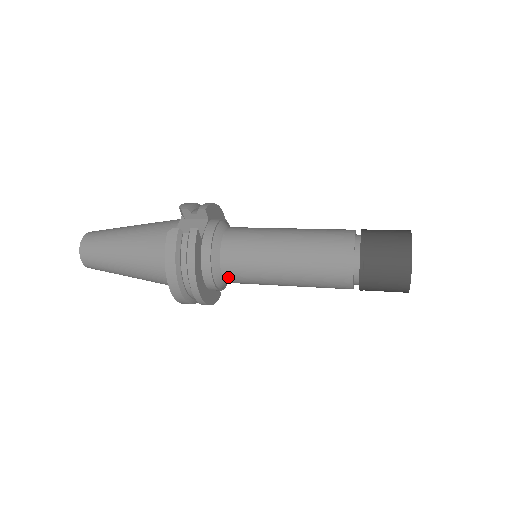
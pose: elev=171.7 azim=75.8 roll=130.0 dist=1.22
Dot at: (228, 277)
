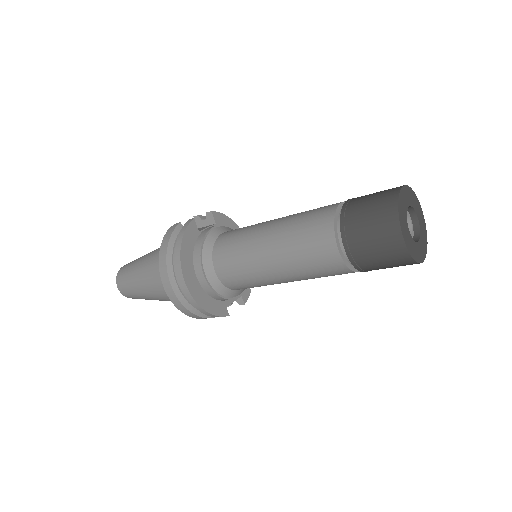
Dot at: (220, 271)
